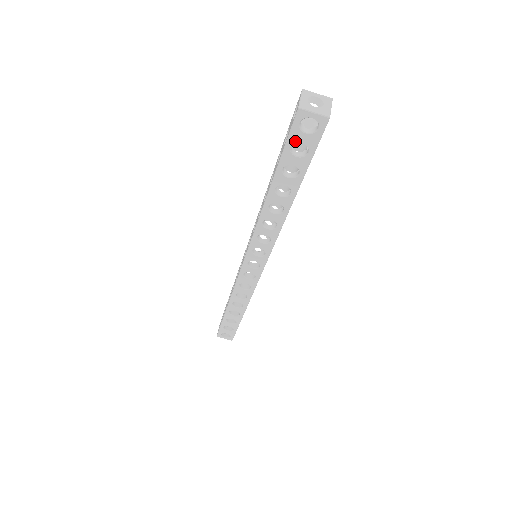
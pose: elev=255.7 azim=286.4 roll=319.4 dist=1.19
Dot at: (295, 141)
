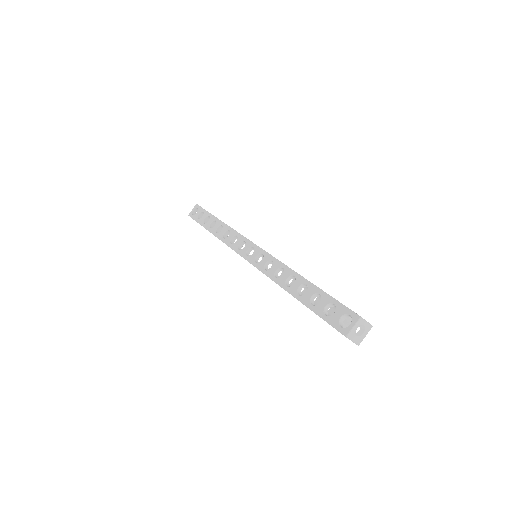
Dot at: occluded
